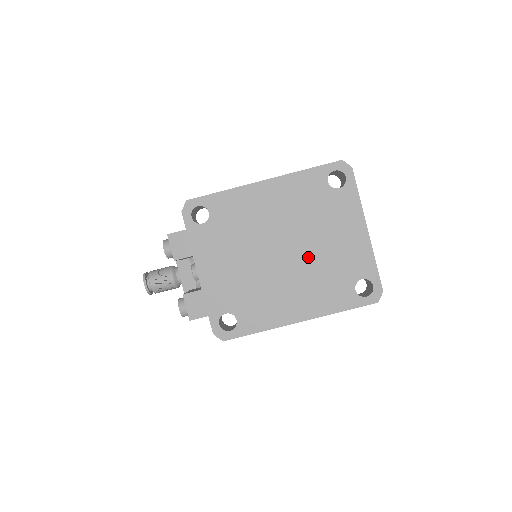
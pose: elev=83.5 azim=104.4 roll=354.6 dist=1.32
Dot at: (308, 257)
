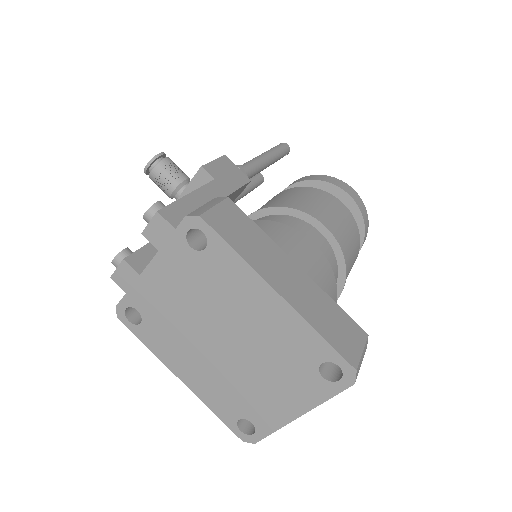
Dot at: (236, 368)
